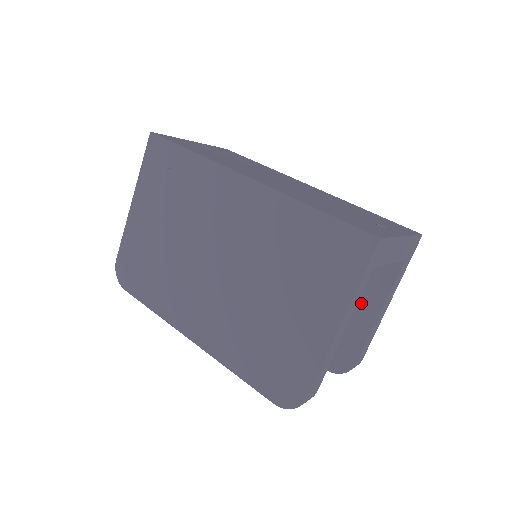
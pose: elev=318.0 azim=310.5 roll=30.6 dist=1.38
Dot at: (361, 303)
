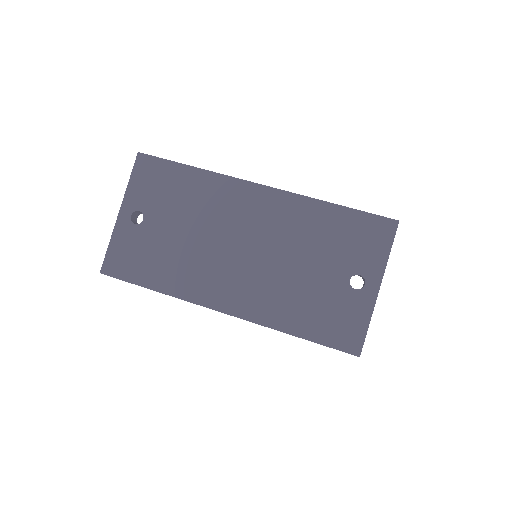
Dot at: occluded
